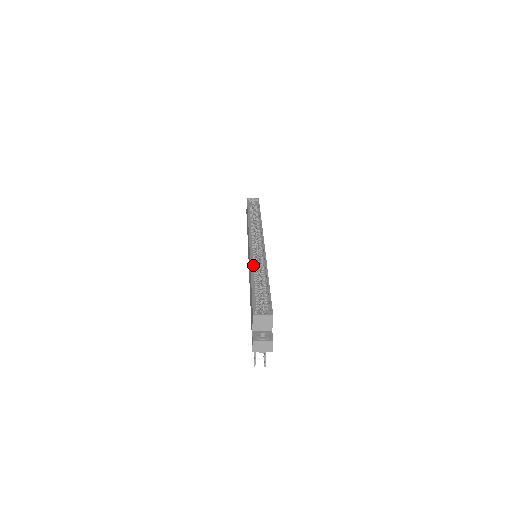
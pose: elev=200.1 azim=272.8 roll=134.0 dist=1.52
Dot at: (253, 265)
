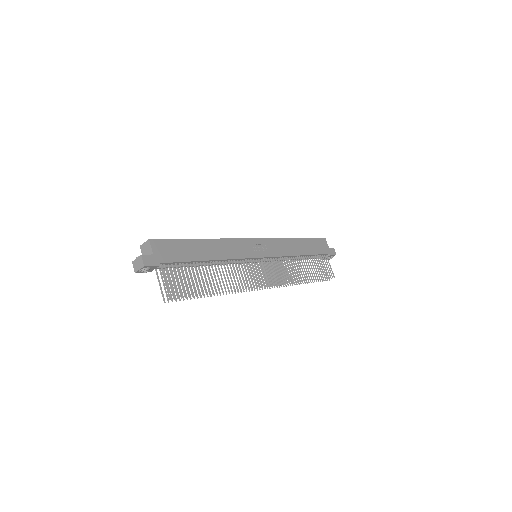
Dot at: occluded
